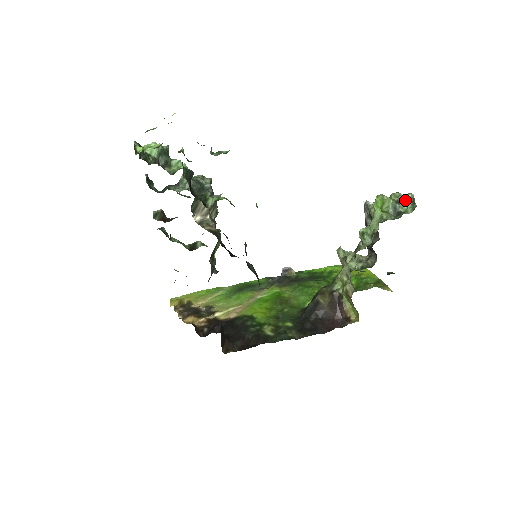
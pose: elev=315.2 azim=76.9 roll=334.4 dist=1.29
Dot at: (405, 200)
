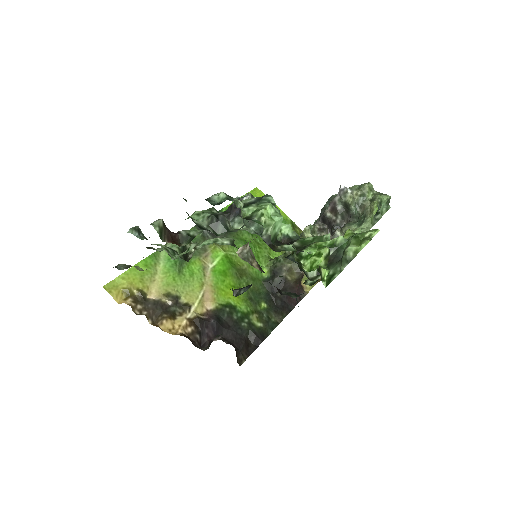
Dot at: (384, 202)
